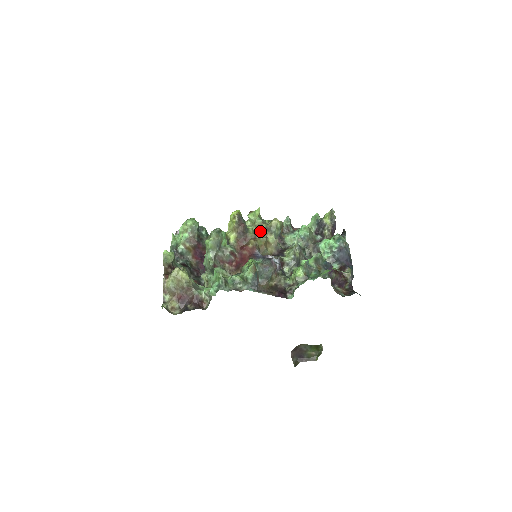
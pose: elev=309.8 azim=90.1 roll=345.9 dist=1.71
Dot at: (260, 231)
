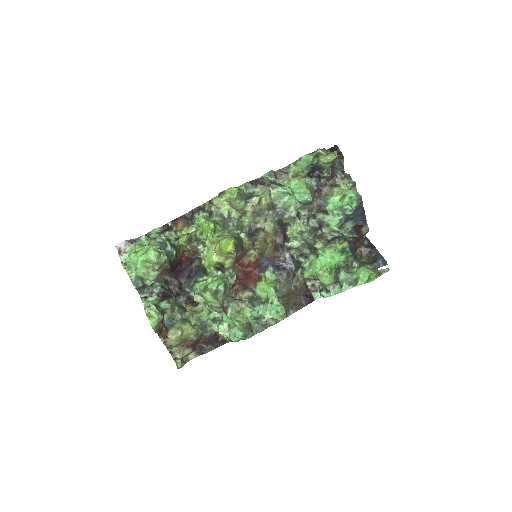
Dot at: (246, 217)
